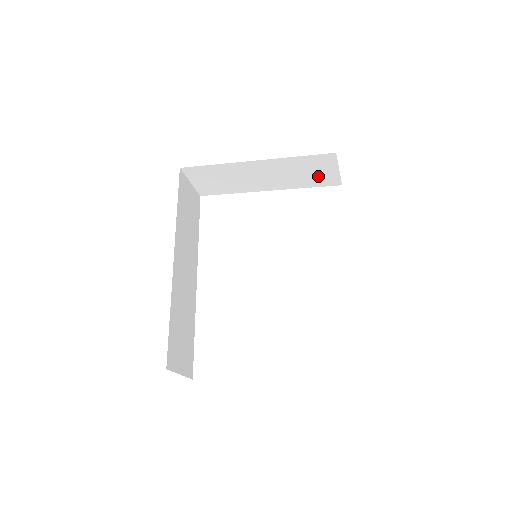
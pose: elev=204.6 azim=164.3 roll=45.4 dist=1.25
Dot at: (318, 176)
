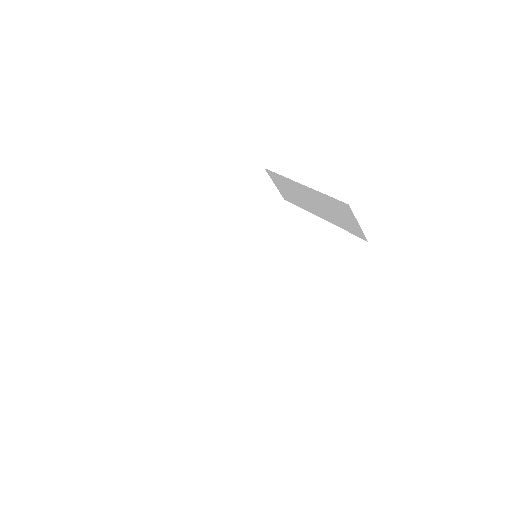
Dot at: (347, 222)
